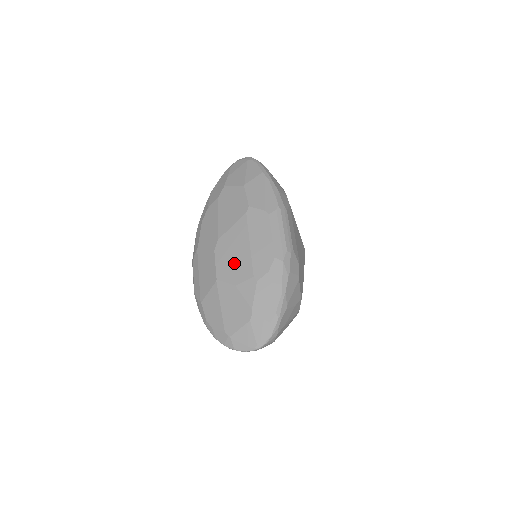
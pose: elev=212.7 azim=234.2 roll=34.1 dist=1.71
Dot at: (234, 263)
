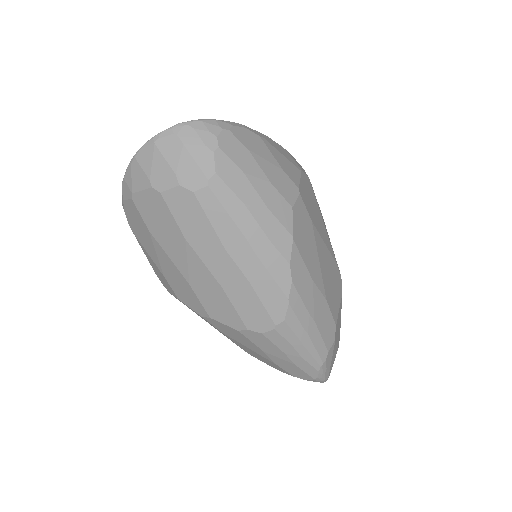
Dot at: occluded
